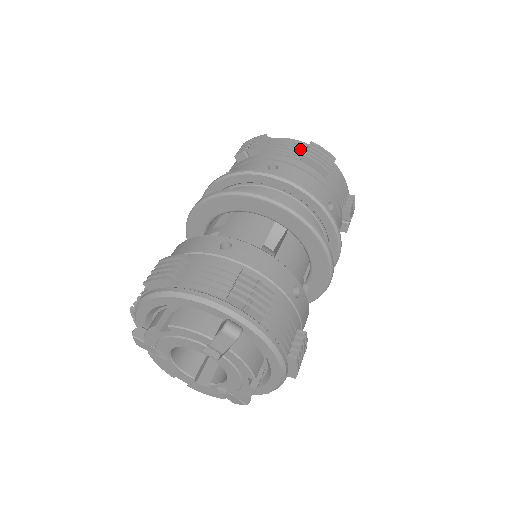
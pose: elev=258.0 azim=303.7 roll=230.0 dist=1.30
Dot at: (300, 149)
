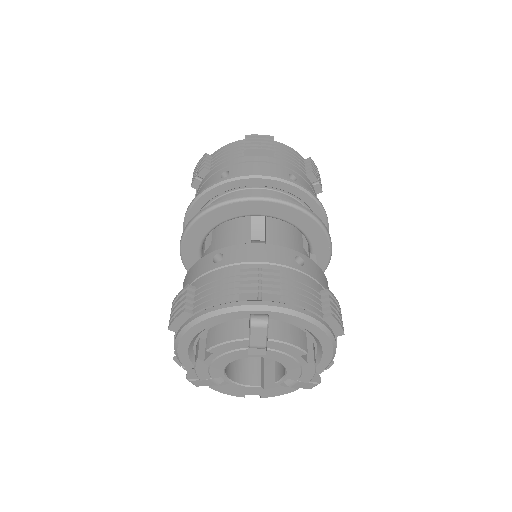
Dot at: (240, 147)
